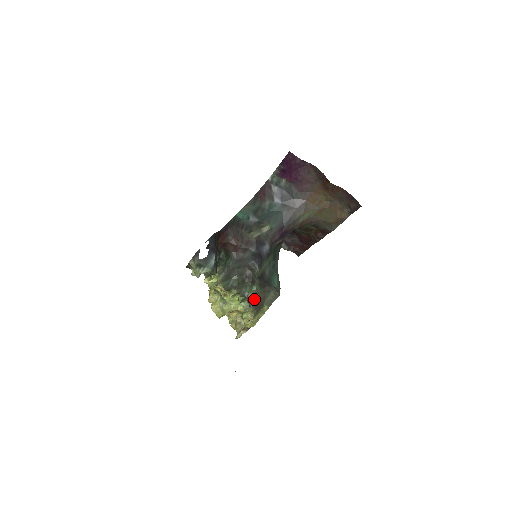
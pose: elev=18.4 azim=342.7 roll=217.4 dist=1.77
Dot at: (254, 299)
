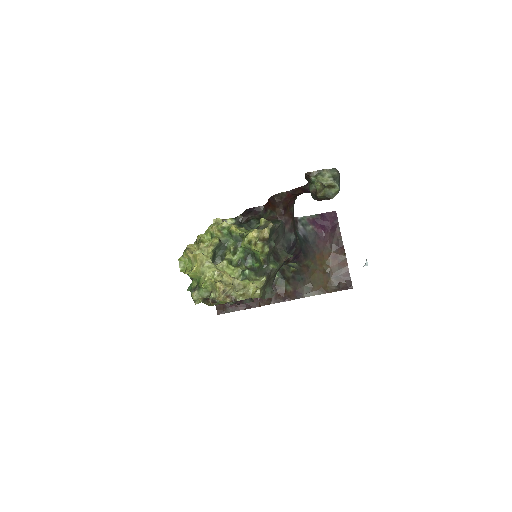
Dot at: (271, 273)
